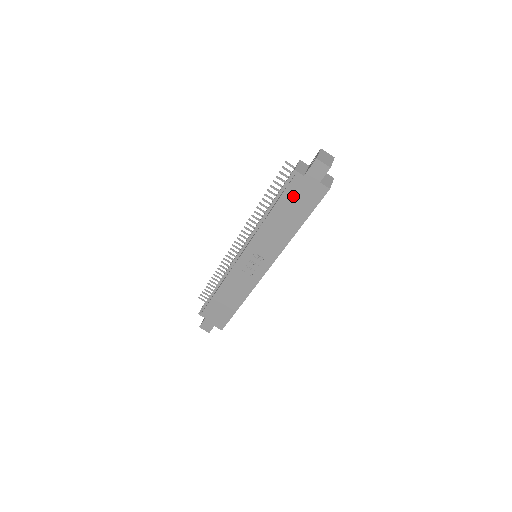
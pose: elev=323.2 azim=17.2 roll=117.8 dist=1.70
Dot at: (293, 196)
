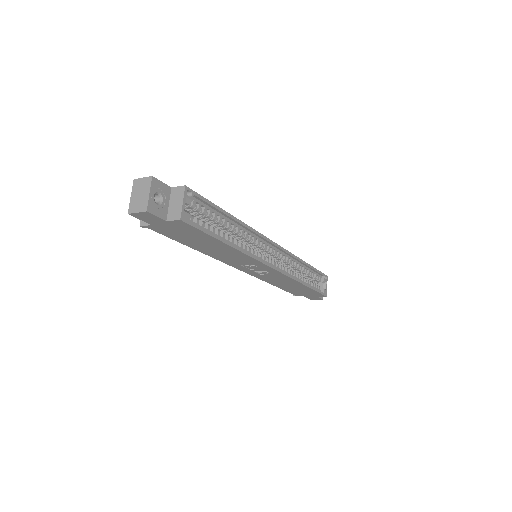
Dot at: (178, 236)
